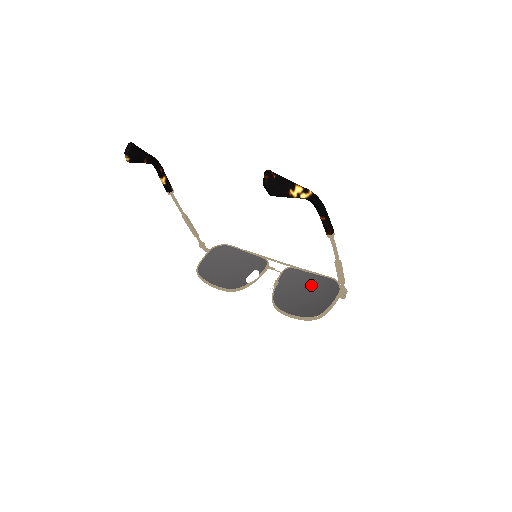
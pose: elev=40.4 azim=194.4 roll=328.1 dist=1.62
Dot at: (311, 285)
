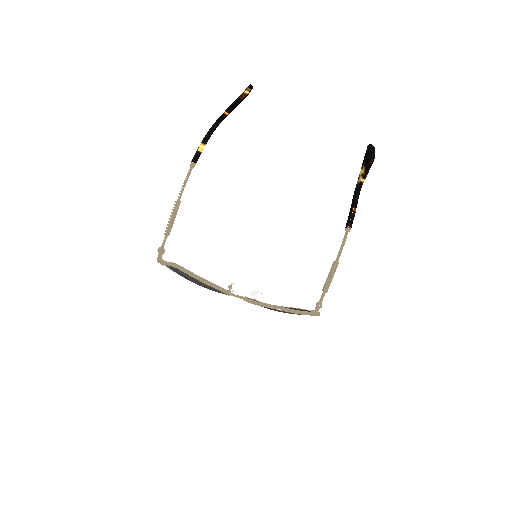
Dot at: occluded
